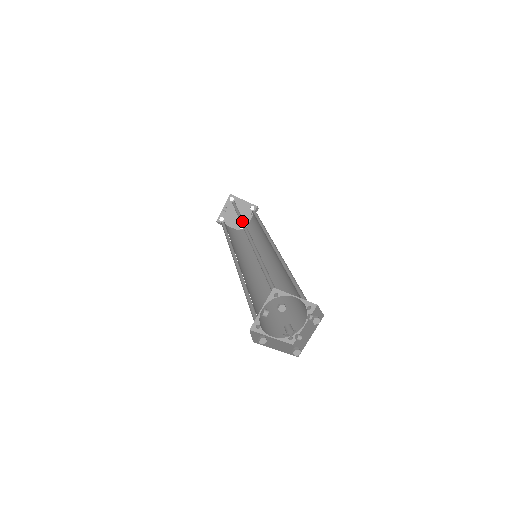
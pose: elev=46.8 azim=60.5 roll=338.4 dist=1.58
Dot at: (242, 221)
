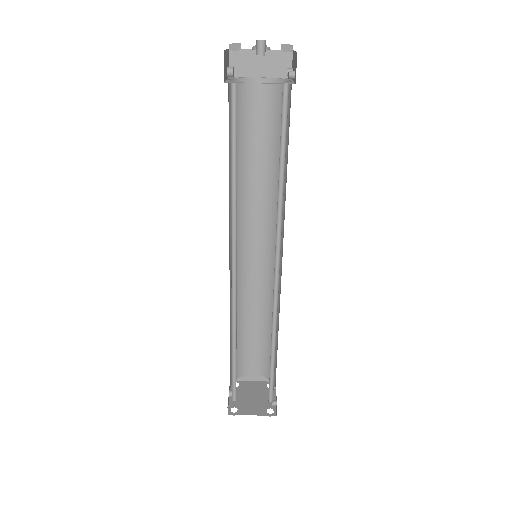
Dot at: (237, 308)
